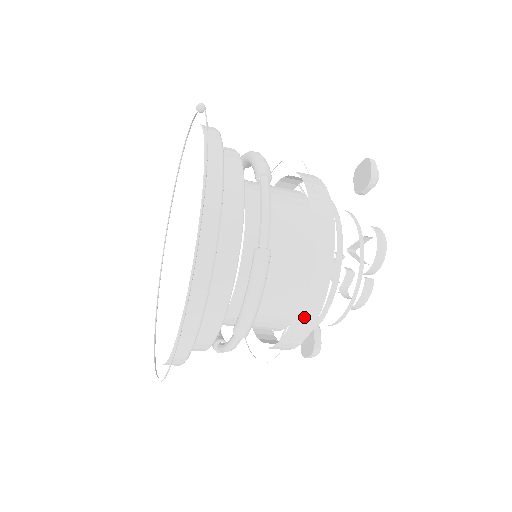
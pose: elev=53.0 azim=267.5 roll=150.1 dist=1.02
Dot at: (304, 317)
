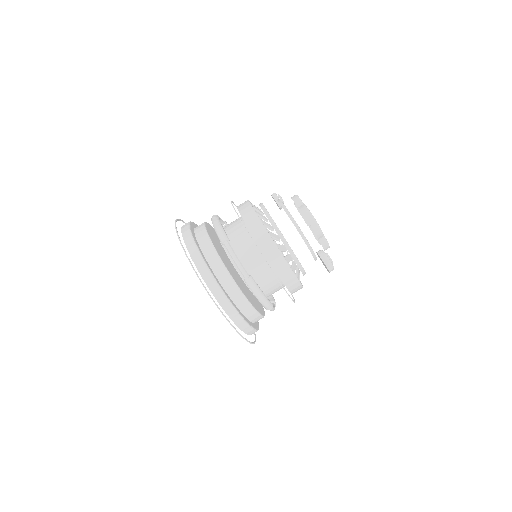
Dot at: (248, 216)
